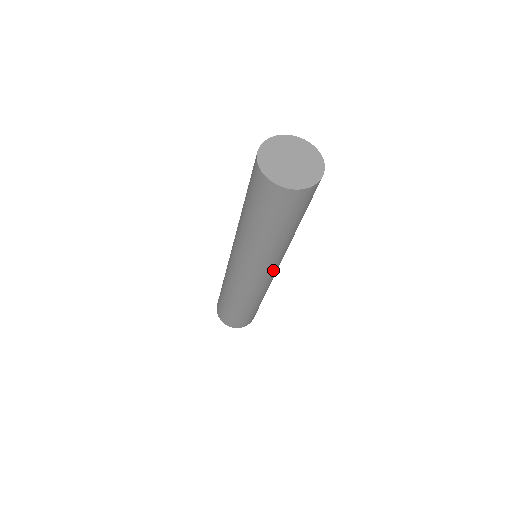
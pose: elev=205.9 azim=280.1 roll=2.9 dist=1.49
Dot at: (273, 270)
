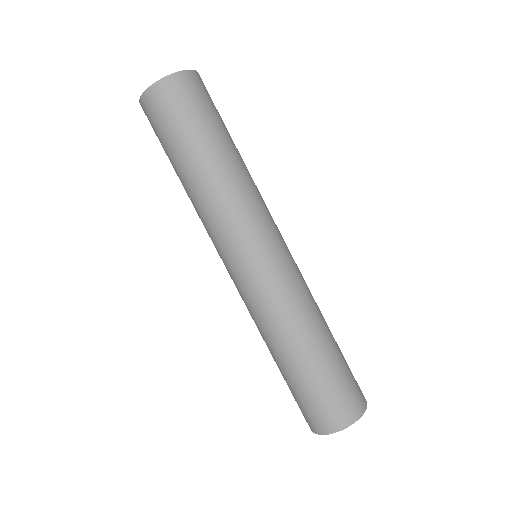
Dot at: (261, 240)
